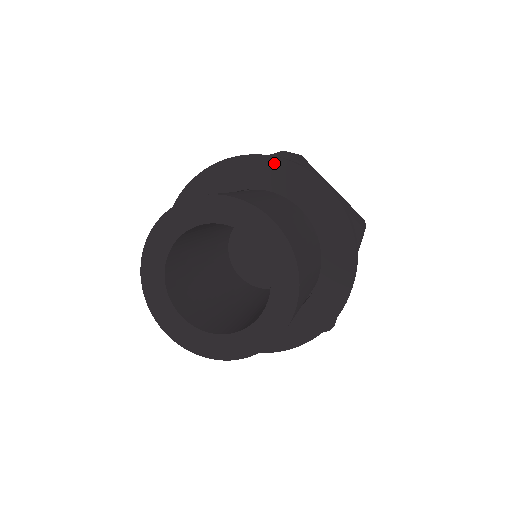
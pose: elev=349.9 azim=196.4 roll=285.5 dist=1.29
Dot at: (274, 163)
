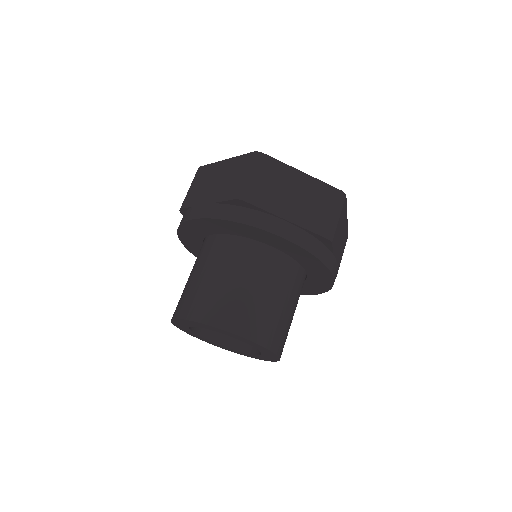
Dot at: (232, 224)
